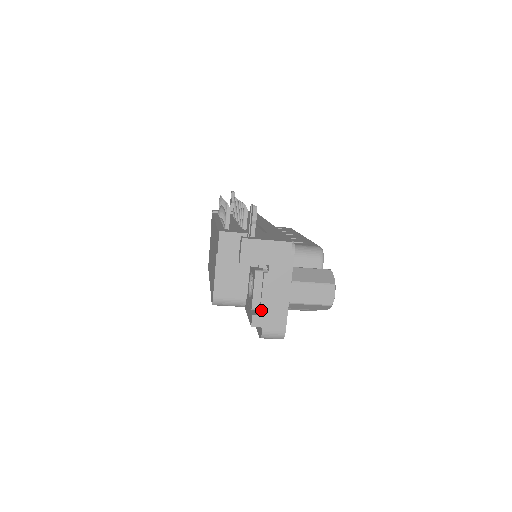
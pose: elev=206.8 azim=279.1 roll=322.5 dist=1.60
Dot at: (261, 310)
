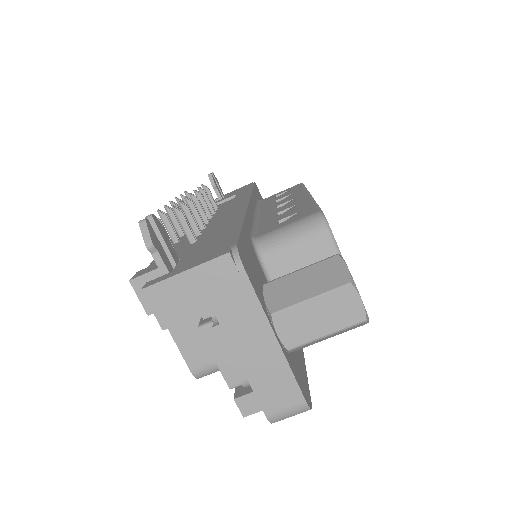
Dot at: (244, 385)
